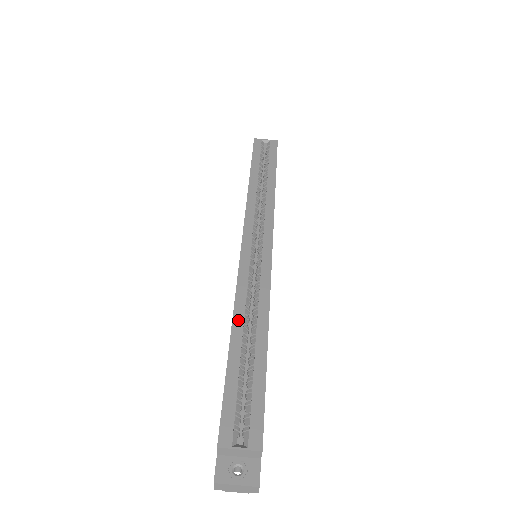
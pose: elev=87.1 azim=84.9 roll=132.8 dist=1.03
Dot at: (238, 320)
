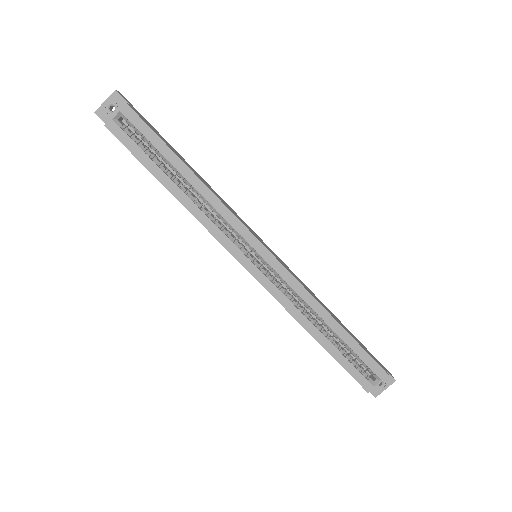
Dot at: (308, 326)
